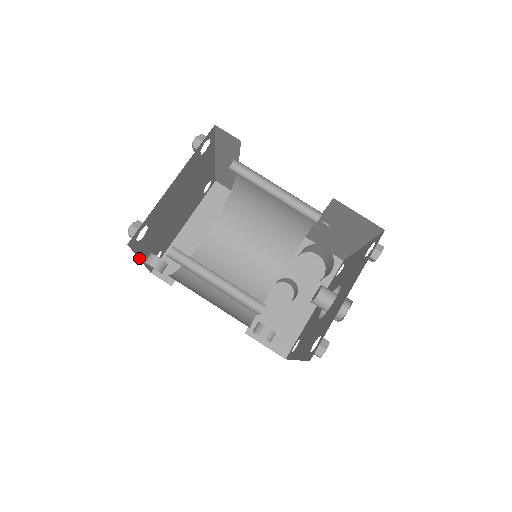
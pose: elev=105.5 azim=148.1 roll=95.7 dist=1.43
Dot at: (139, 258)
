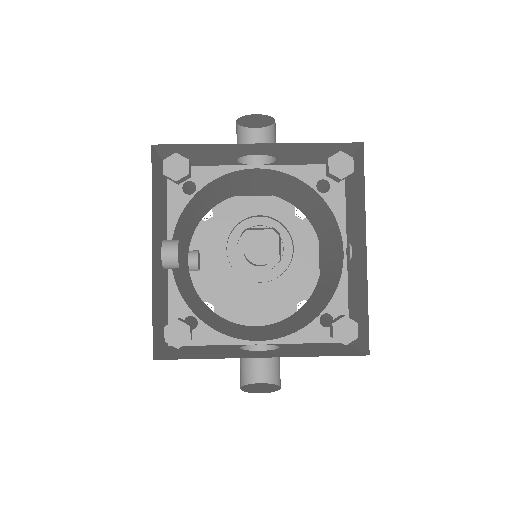
Dot at: occluded
